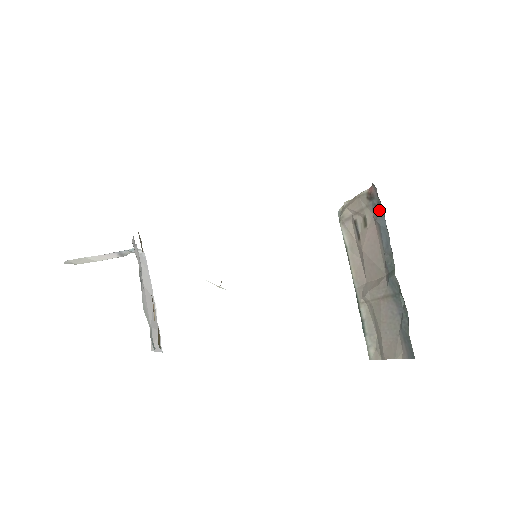
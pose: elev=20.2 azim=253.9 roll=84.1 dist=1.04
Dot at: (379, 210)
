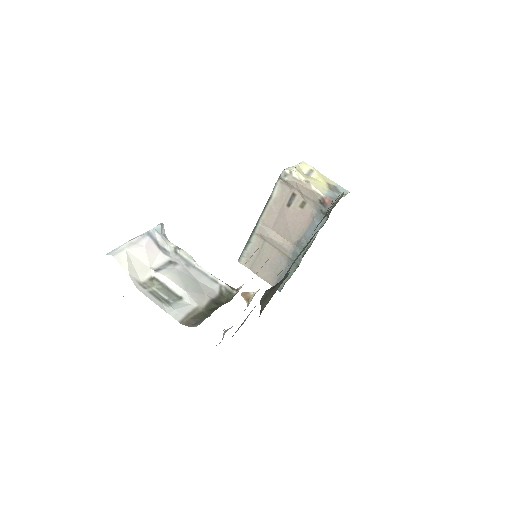
Dot at: (322, 215)
